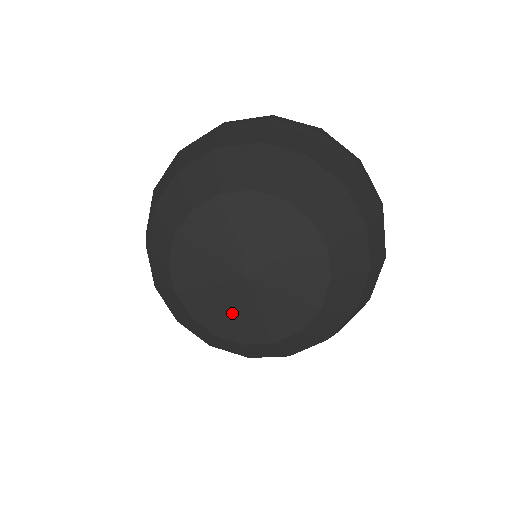
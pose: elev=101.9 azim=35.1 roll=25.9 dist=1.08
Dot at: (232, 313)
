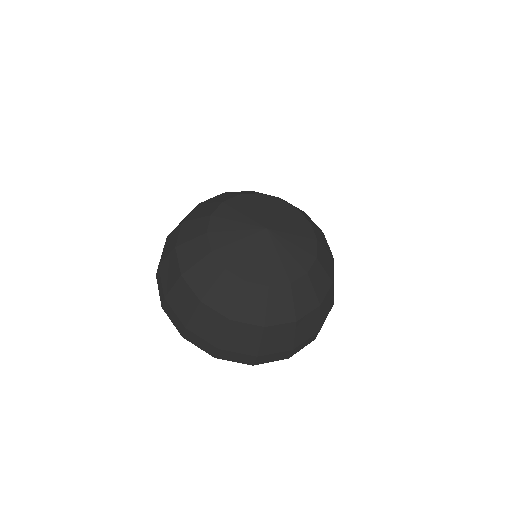
Dot at: (239, 243)
